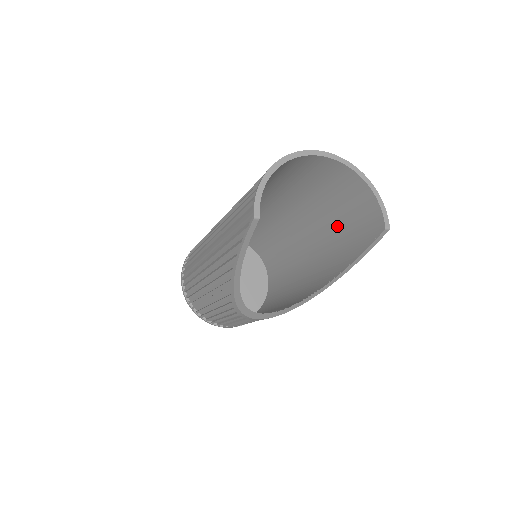
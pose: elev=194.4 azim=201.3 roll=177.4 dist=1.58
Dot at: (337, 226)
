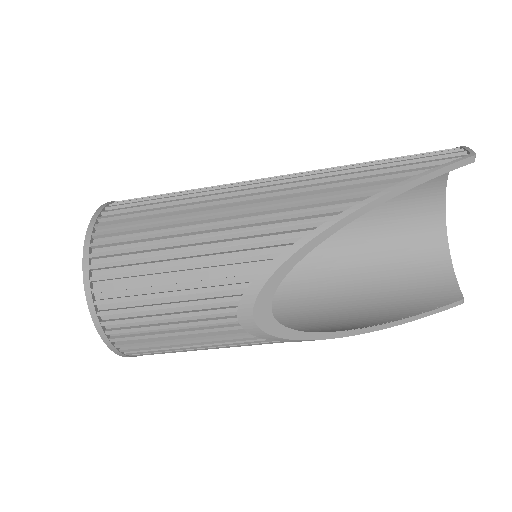
Dot at: (371, 286)
